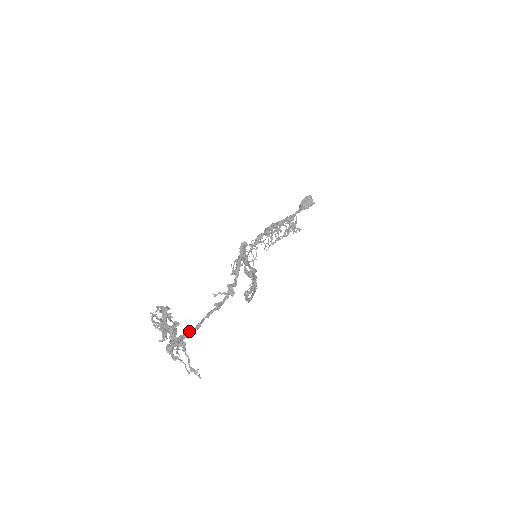
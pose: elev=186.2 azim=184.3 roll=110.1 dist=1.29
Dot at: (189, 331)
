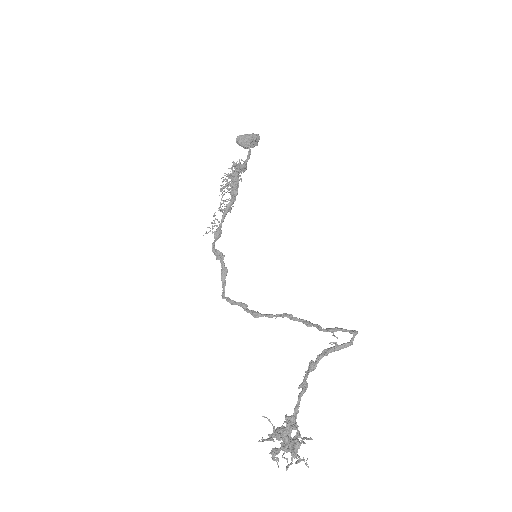
Dot at: (292, 429)
